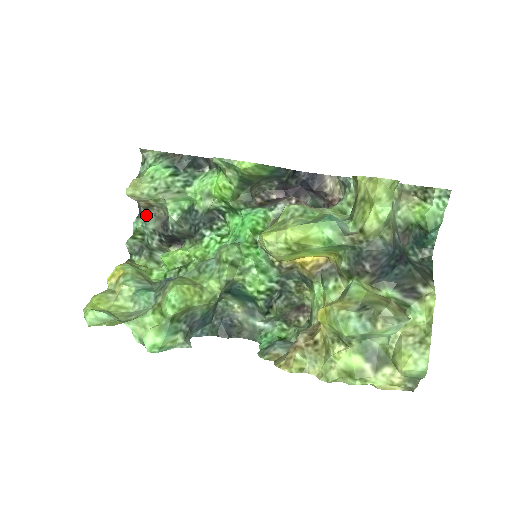
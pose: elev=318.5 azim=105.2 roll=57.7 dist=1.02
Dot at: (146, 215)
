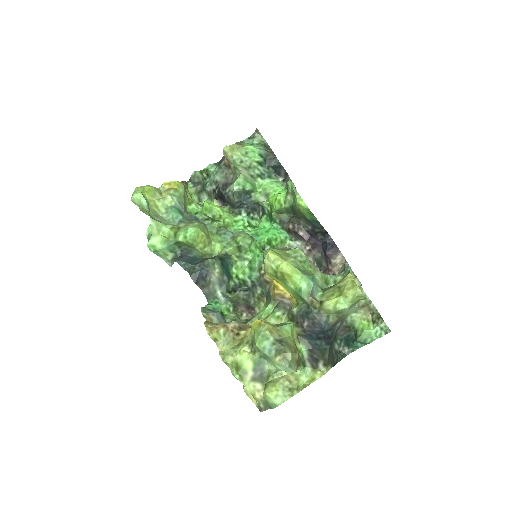
Dot at: (221, 169)
